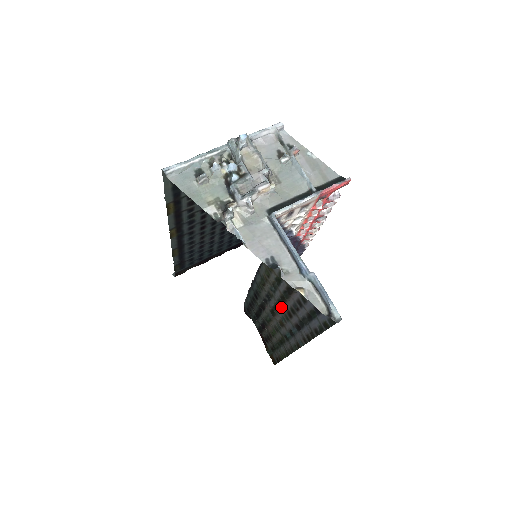
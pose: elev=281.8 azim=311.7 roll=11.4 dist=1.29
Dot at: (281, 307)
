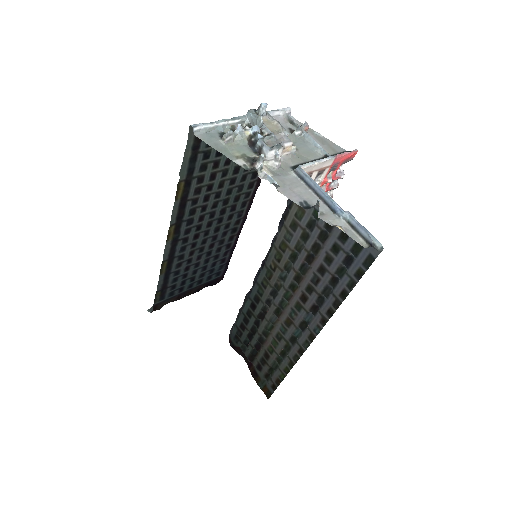
Dot at: (292, 295)
